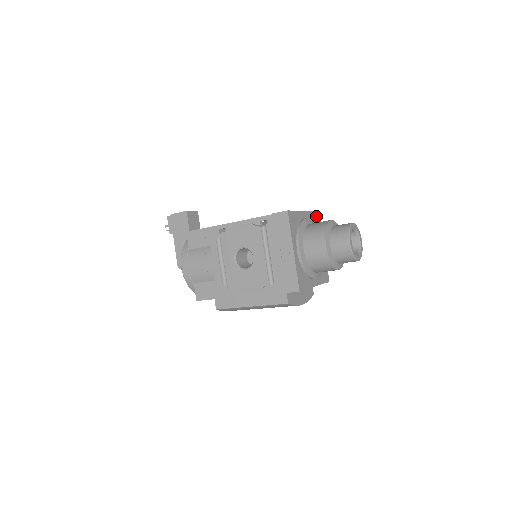
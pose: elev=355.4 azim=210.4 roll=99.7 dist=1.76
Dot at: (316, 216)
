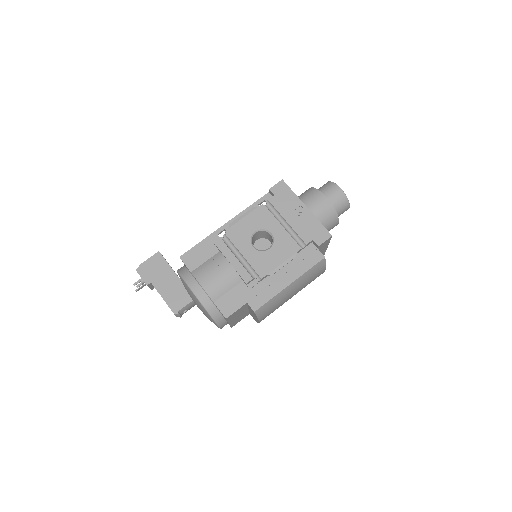
Dot at: occluded
